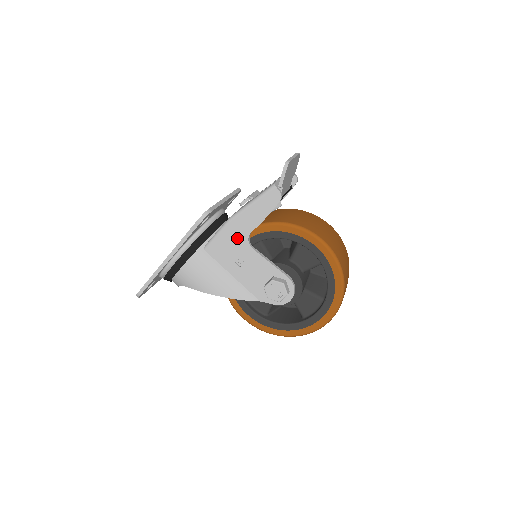
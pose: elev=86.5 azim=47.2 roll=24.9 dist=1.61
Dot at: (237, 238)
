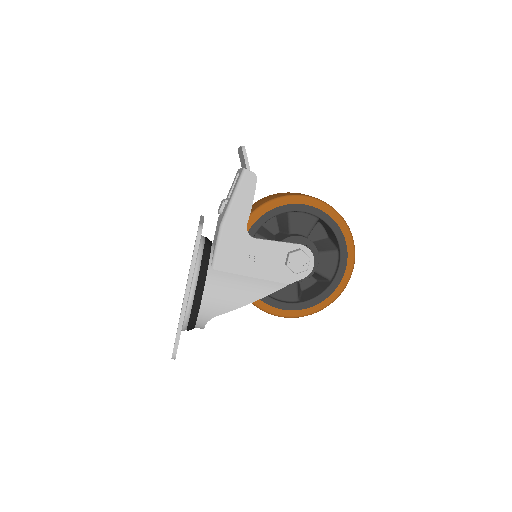
Dot at: (237, 238)
